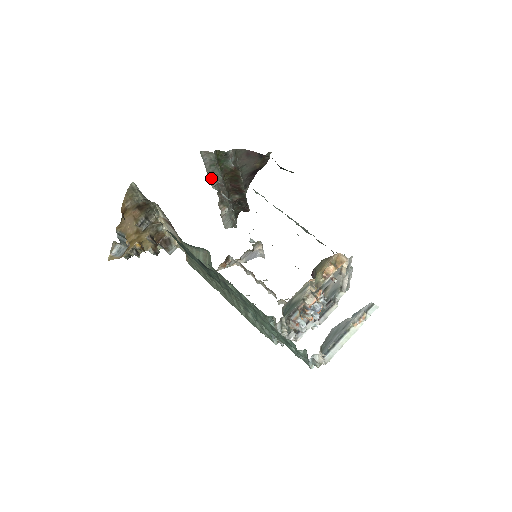
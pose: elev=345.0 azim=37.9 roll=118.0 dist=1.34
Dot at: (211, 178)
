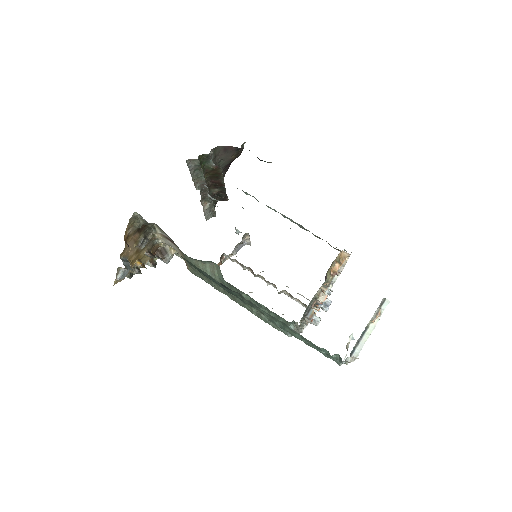
Dot at: (195, 181)
